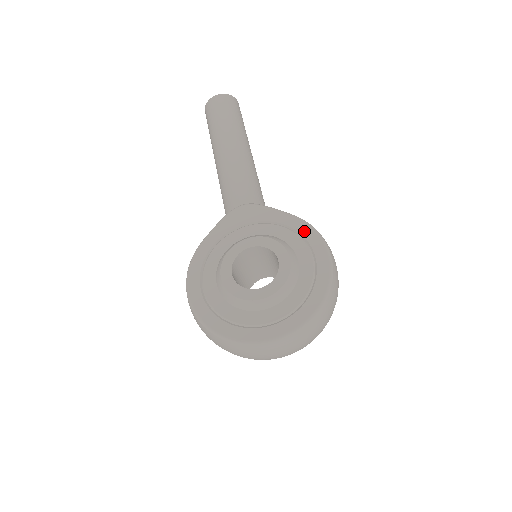
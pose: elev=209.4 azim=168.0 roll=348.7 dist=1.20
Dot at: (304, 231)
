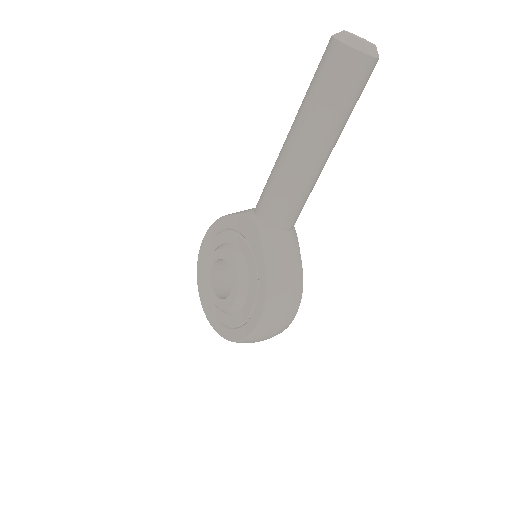
Dot at: (260, 293)
